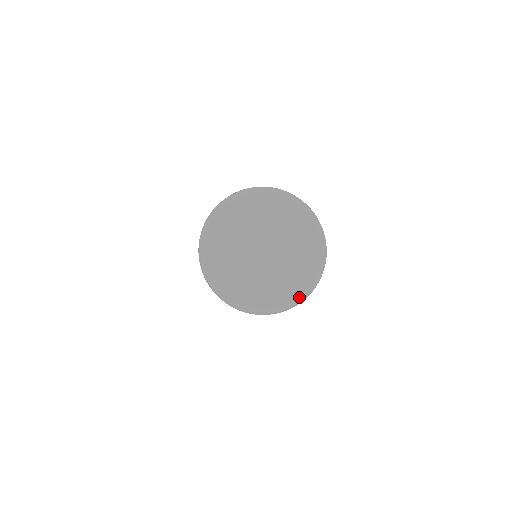
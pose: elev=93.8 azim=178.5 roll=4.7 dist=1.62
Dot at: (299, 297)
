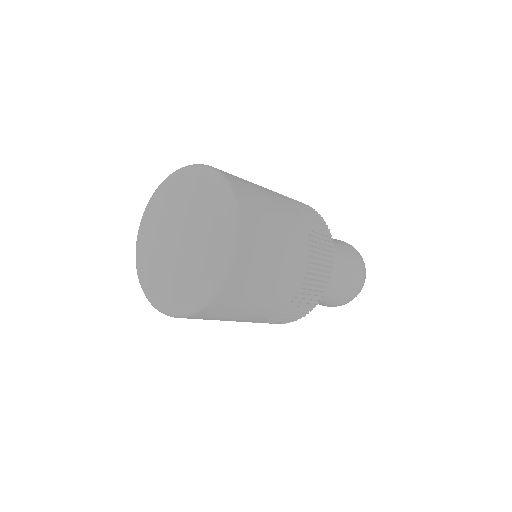
Dot at: (205, 289)
